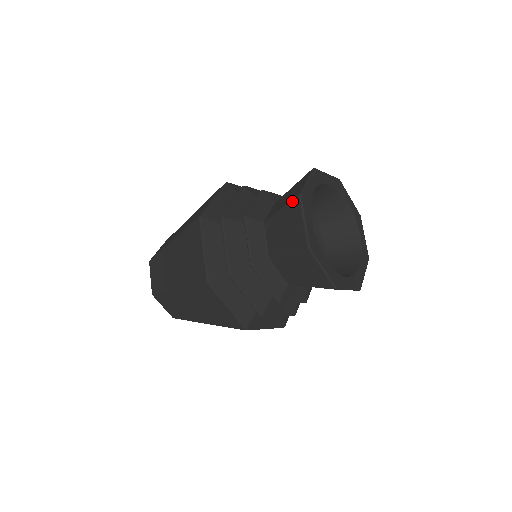
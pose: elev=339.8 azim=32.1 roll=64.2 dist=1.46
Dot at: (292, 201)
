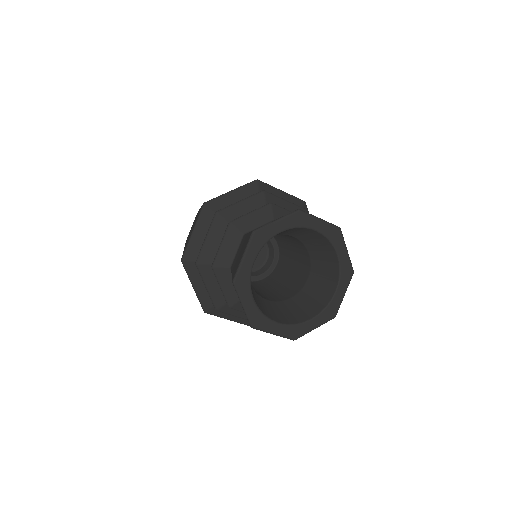
Dot at: (250, 232)
